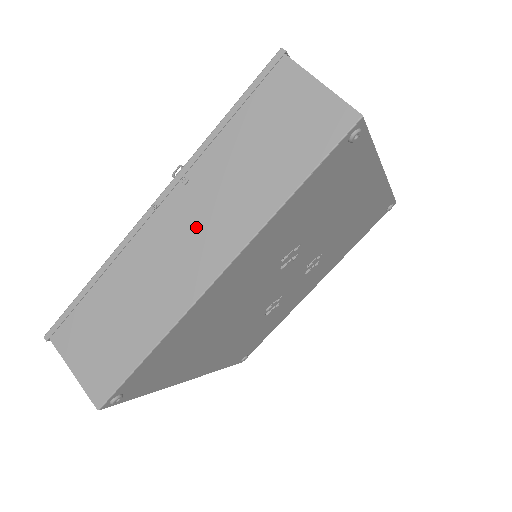
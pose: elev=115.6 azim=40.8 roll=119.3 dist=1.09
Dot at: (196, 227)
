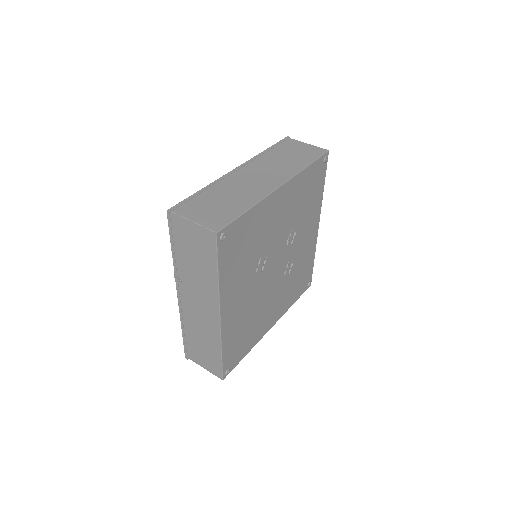
Dot at: (198, 299)
